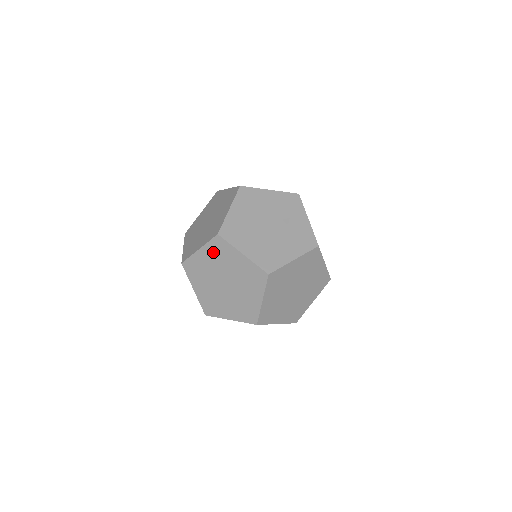
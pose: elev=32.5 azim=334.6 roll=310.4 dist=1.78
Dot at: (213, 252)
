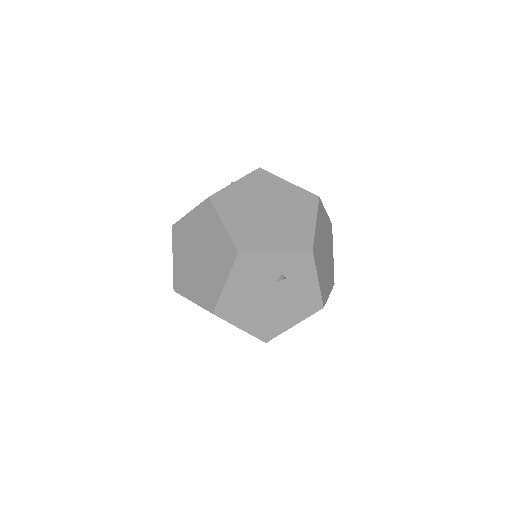
Dot at: (179, 244)
